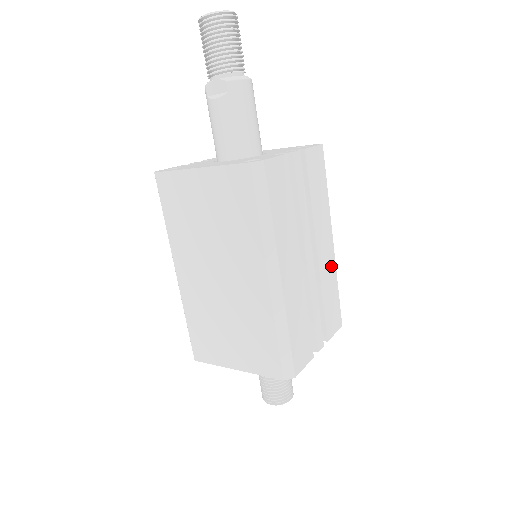
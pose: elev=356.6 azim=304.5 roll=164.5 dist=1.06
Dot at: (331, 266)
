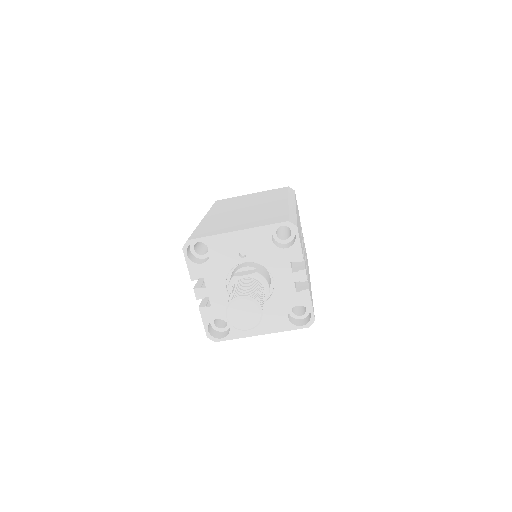
Dot at: (310, 285)
